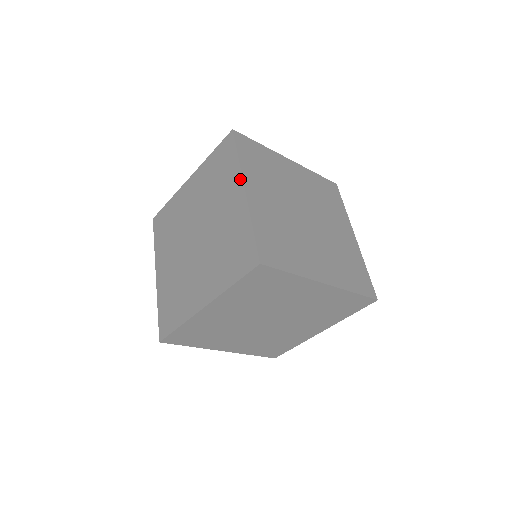
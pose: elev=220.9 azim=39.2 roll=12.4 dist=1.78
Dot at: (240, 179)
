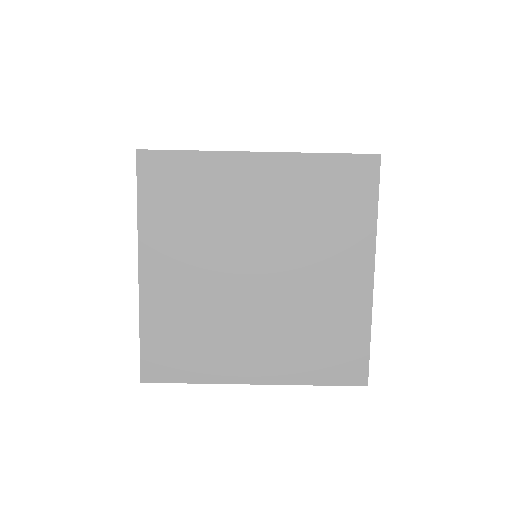
Dot at: occluded
